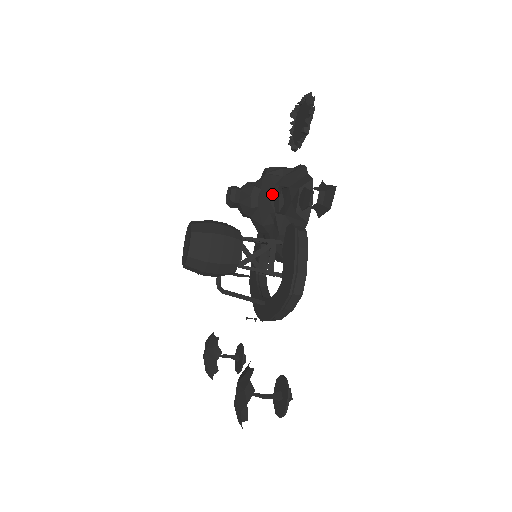
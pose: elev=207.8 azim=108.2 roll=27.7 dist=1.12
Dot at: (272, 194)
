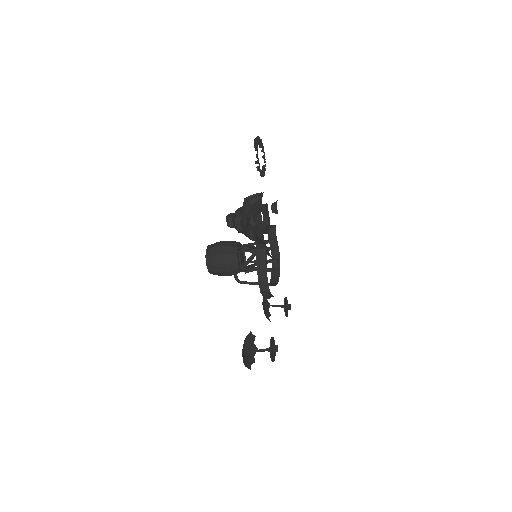
Dot at: (245, 223)
